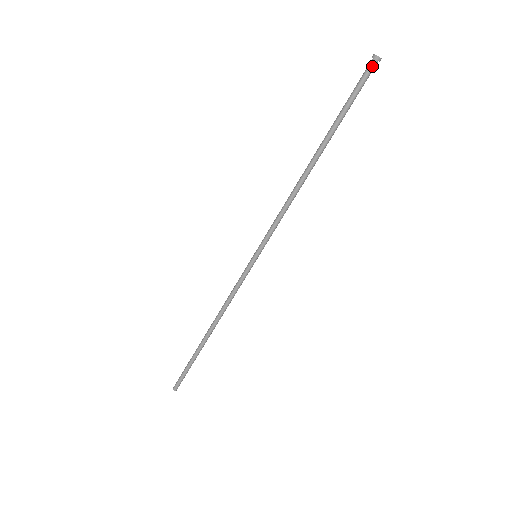
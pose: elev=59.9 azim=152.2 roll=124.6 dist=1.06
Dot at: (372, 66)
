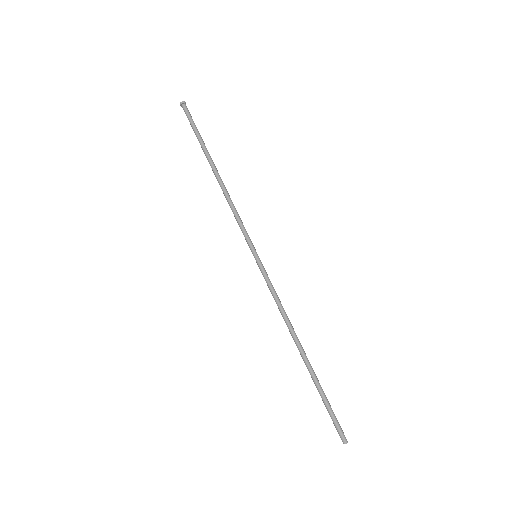
Dot at: (185, 108)
